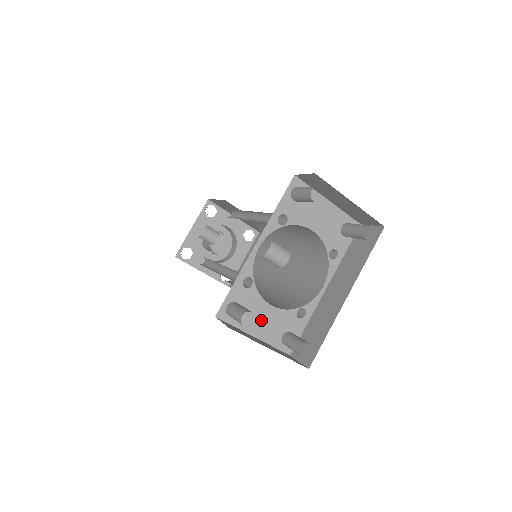
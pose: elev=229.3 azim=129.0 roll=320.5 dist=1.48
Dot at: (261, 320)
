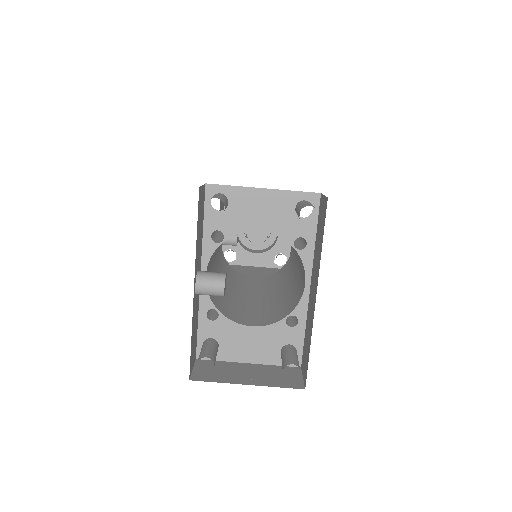
Dot at: (247, 345)
